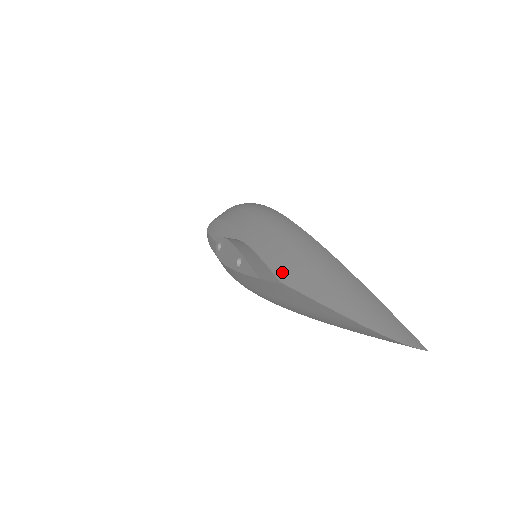
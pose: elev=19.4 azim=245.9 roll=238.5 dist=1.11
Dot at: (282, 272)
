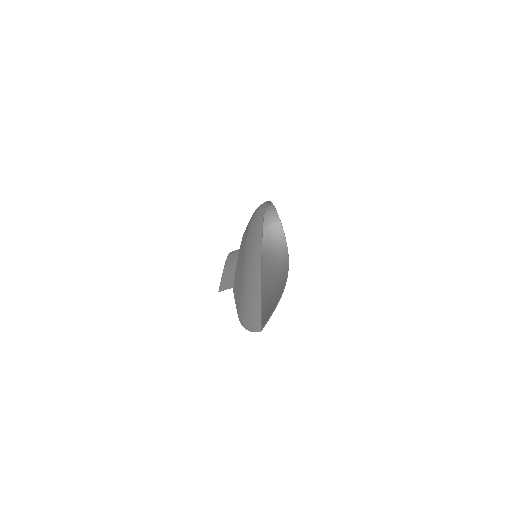
Dot at: (235, 279)
